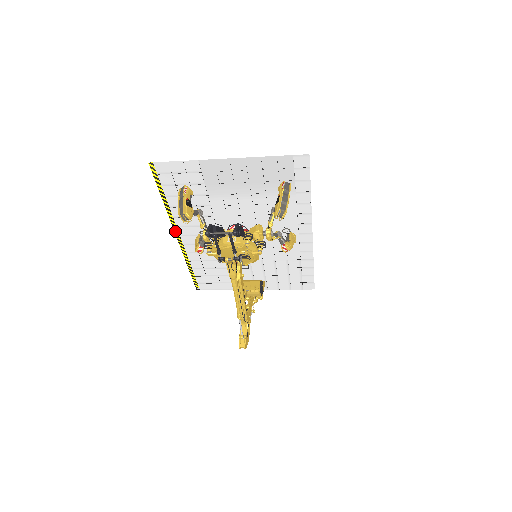
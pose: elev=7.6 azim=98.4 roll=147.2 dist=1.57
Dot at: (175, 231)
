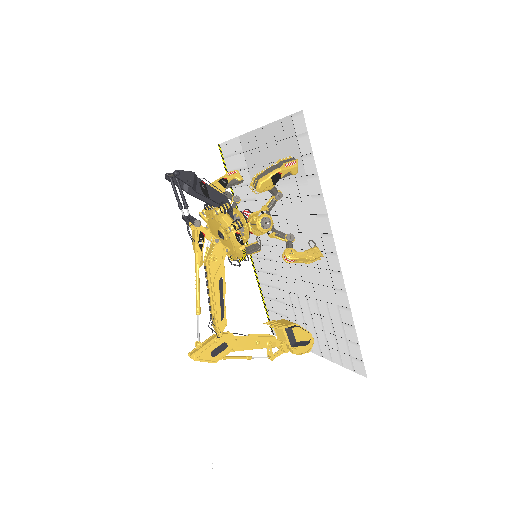
Dot at: occluded
